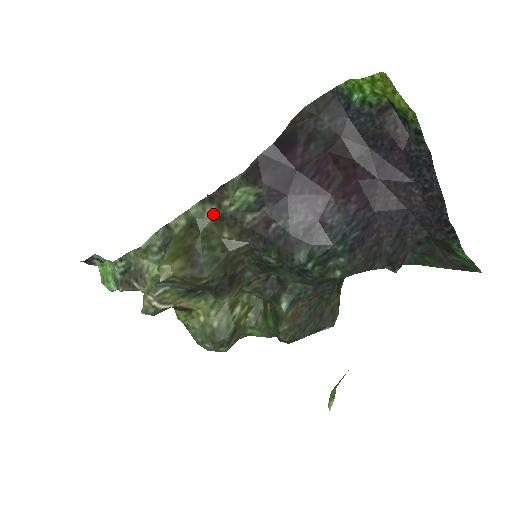
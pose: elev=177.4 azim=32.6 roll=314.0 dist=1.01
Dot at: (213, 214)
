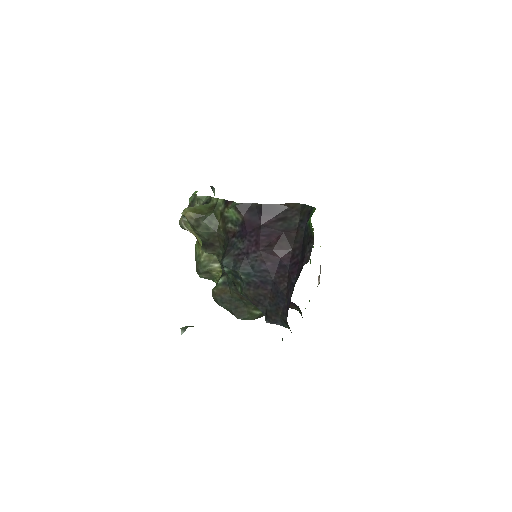
Dot at: (222, 209)
